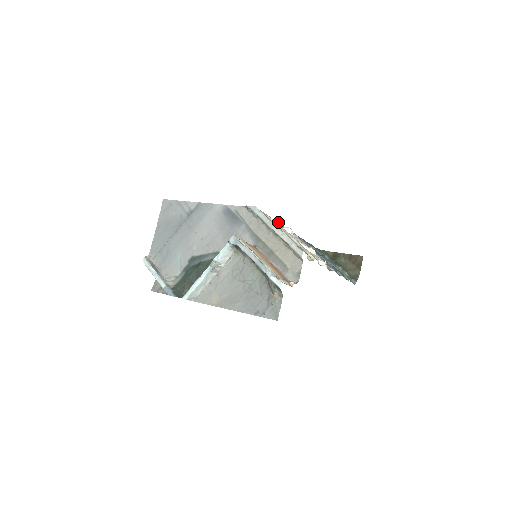
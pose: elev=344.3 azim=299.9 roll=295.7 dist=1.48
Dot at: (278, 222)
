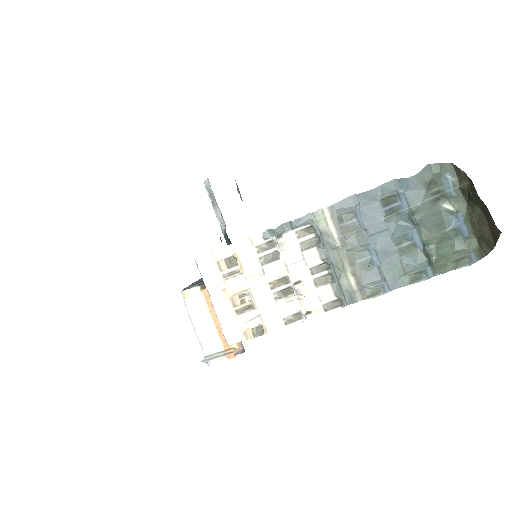
Dot at: (260, 235)
